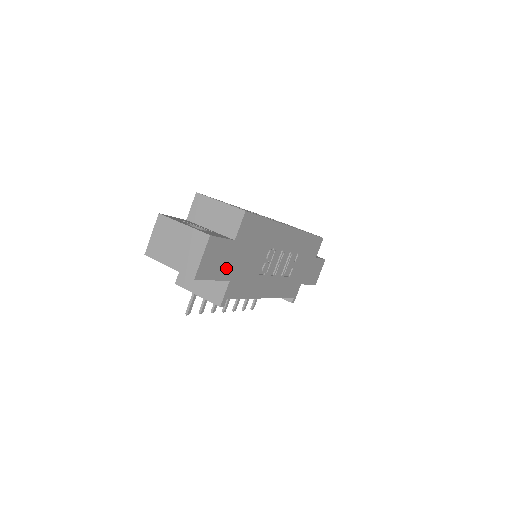
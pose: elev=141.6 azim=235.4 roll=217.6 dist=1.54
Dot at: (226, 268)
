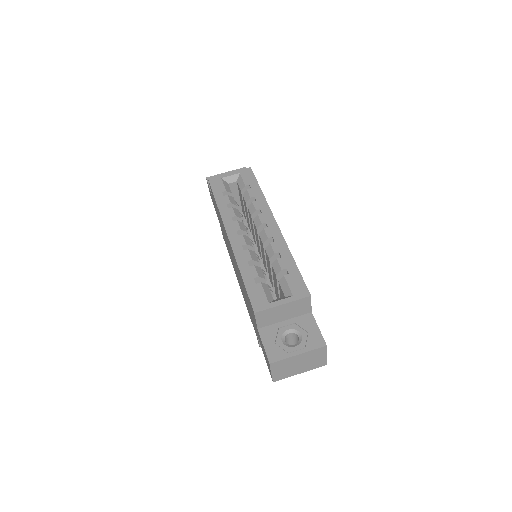
Dot at: occluded
